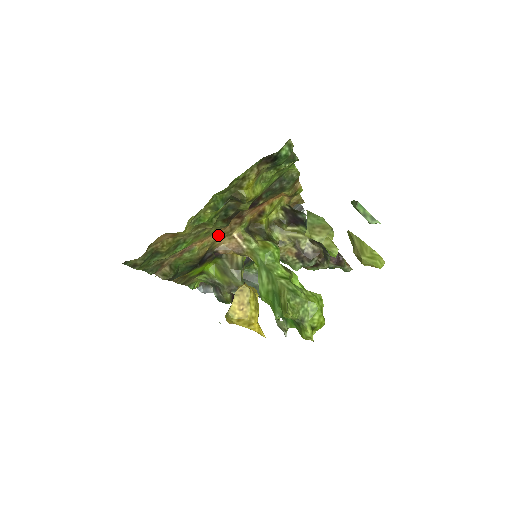
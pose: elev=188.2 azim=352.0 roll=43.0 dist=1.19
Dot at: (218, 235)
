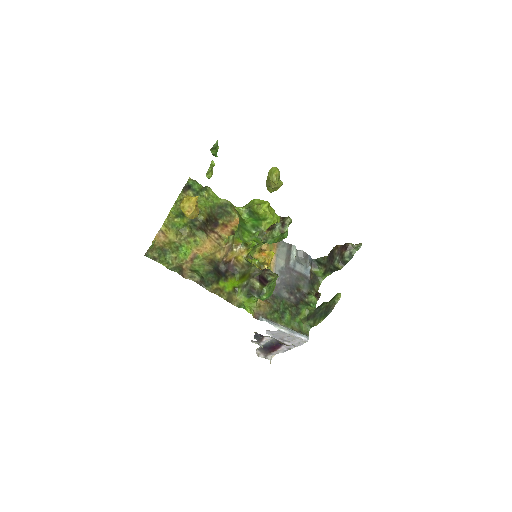
Dot at: (212, 249)
